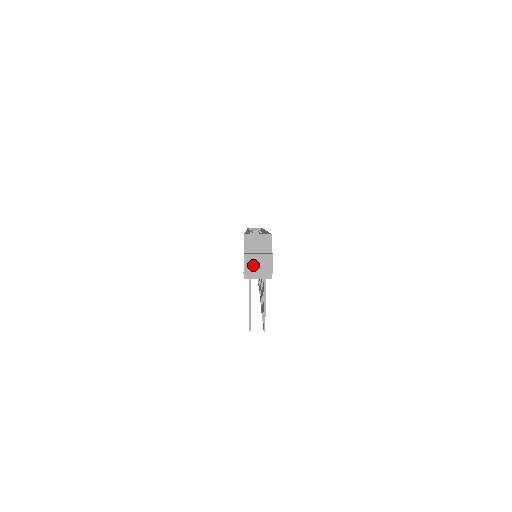
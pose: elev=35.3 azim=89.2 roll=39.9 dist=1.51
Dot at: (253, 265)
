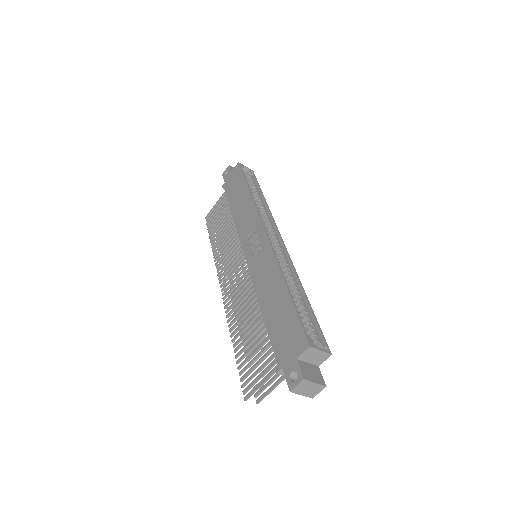
Dot at: (304, 388)
